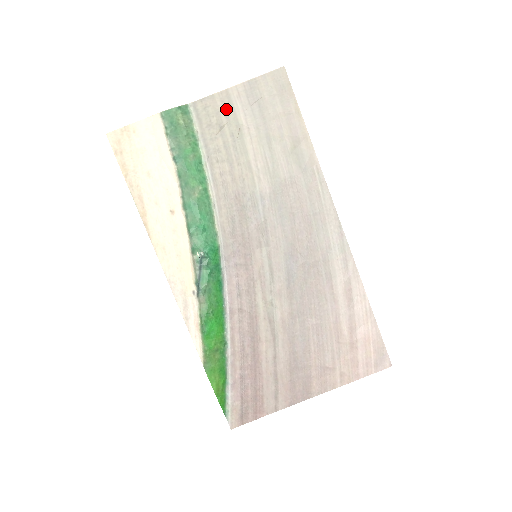
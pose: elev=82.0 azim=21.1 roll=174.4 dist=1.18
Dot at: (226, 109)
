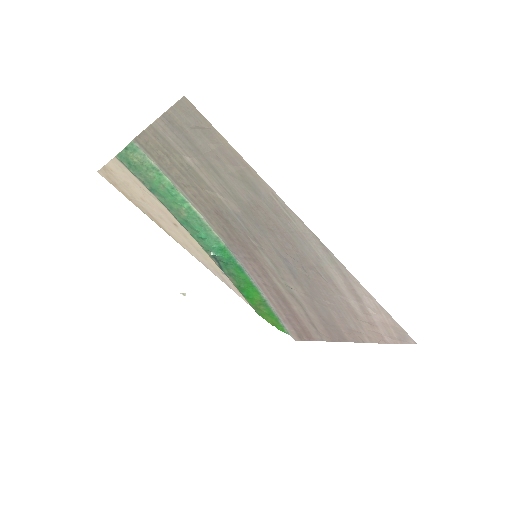
Dot at: (162, 143)
